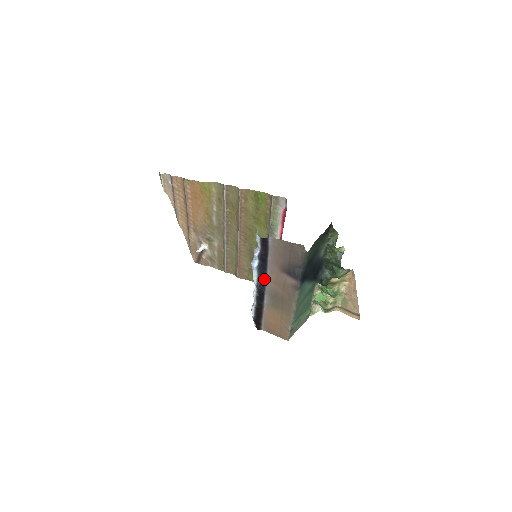
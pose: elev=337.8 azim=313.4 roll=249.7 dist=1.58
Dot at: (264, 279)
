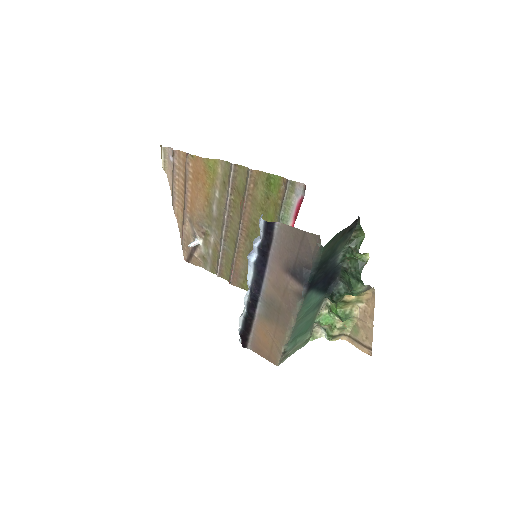
Dot at: (261, 280)
